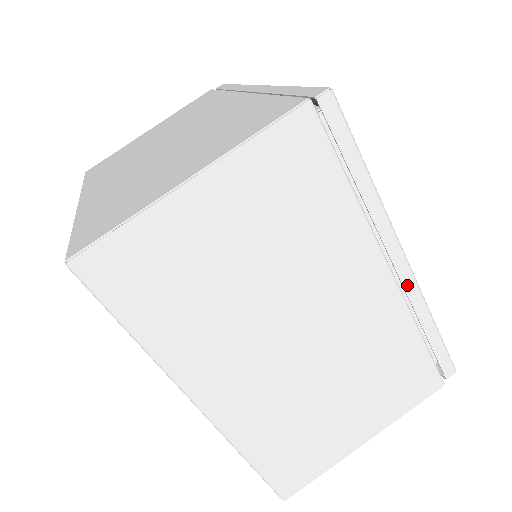
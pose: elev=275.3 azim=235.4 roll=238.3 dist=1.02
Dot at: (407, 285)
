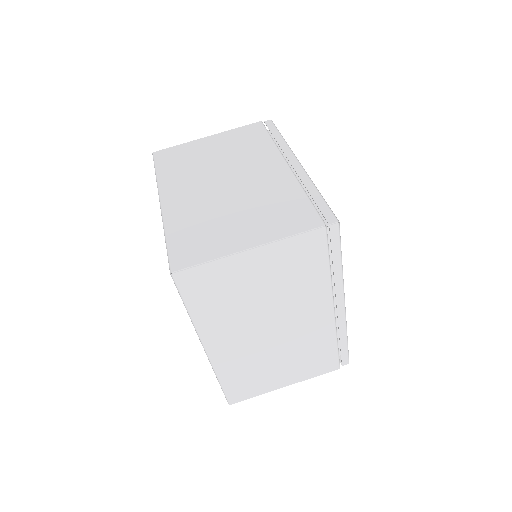
Dot at: (340, 317)
